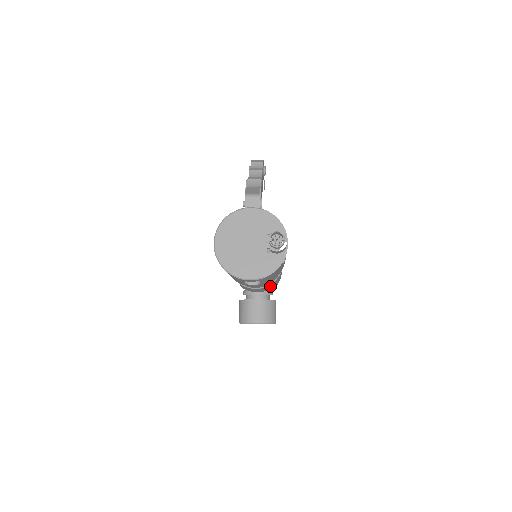
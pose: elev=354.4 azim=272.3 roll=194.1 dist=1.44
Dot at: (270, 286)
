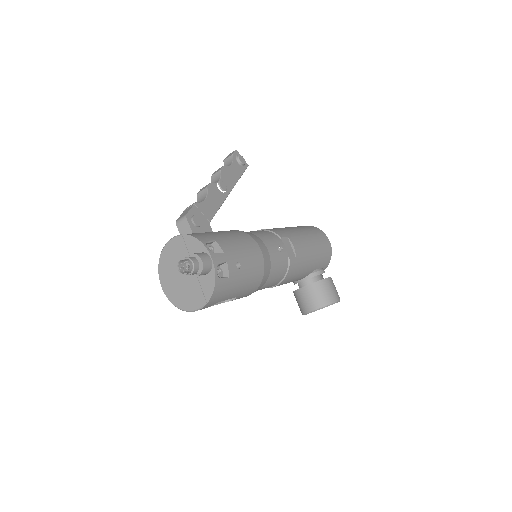
Dot at: (296, 274)
